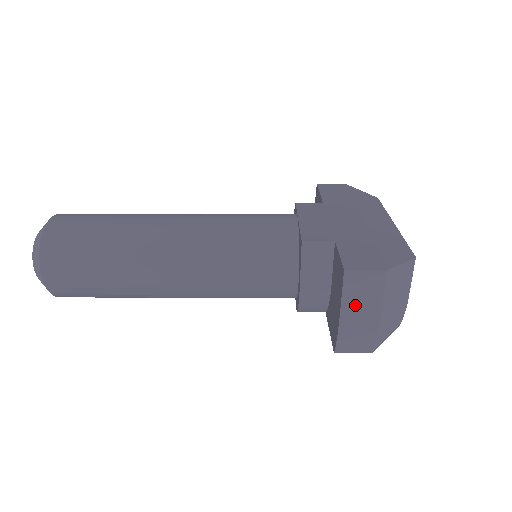
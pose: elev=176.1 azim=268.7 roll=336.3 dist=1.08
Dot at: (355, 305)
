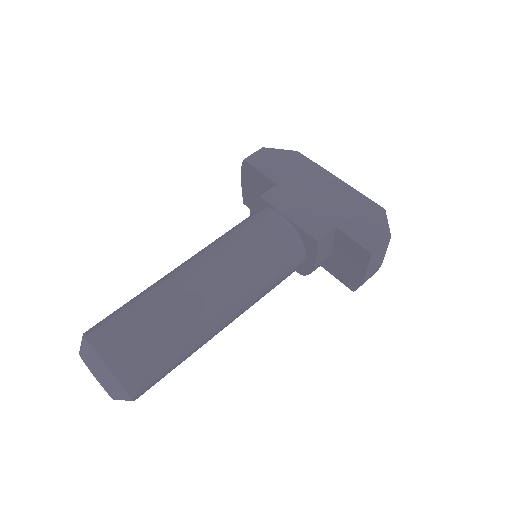
Dot at: (373, 265)
